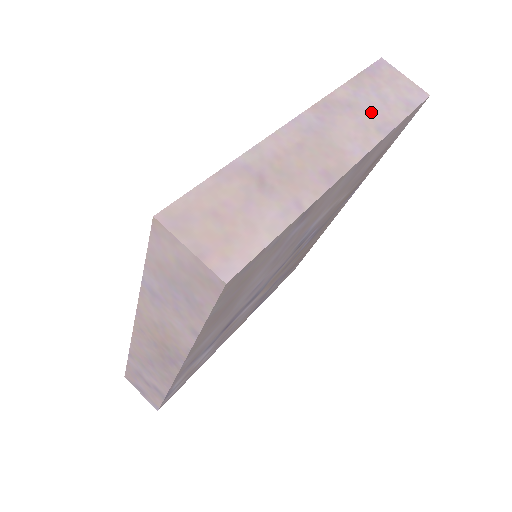
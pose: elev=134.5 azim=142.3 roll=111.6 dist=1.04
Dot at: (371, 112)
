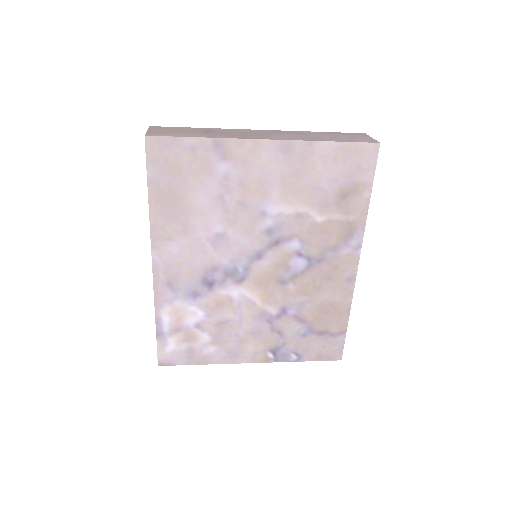
Dot at: (315, 137)
